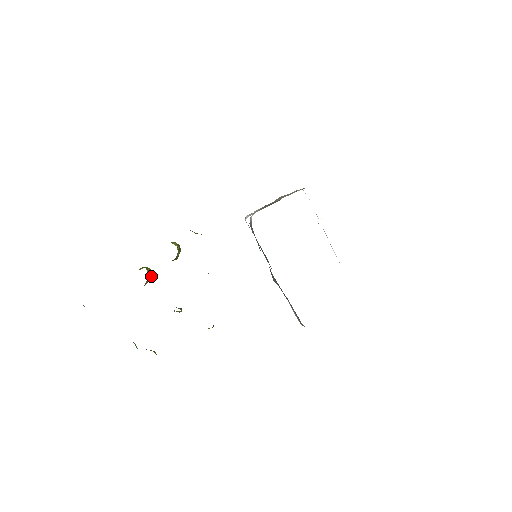
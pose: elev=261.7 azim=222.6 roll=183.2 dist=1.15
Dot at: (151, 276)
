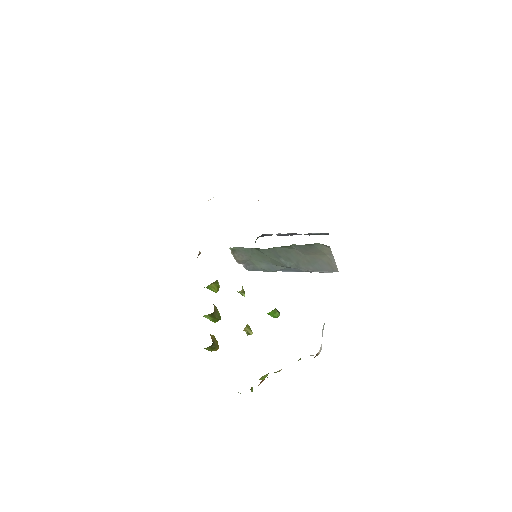
Dot at: (212, 336)
